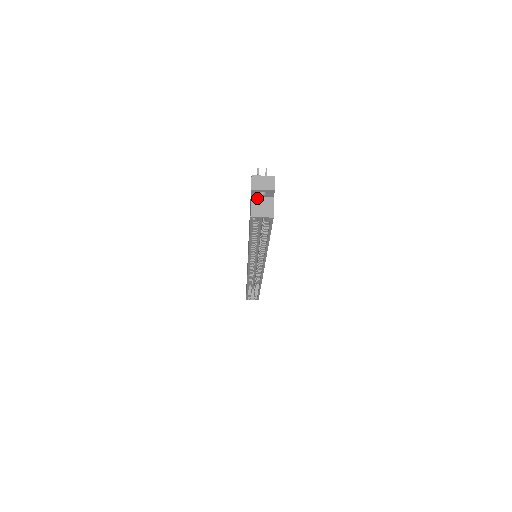
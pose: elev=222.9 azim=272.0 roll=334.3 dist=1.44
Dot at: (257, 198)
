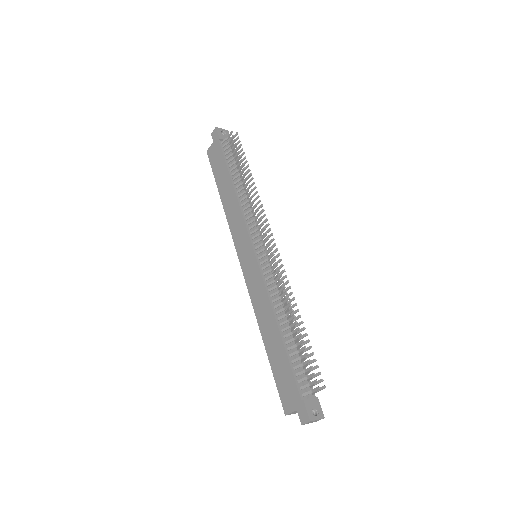
Dot at: occluded
